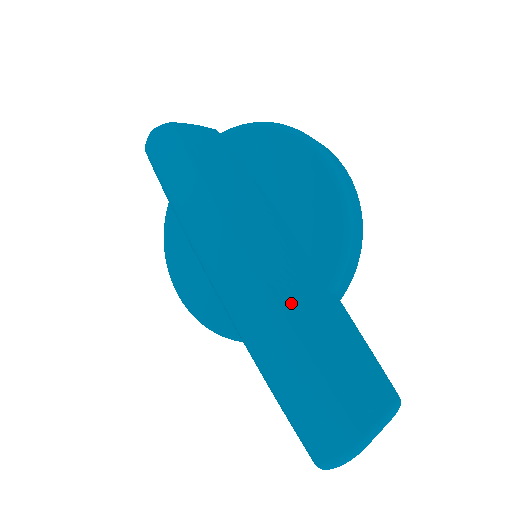
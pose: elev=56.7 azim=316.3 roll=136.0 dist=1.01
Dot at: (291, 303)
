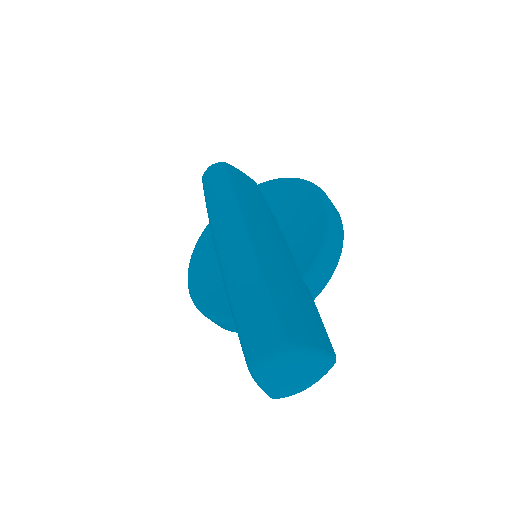
Dot at: (267, 261)
